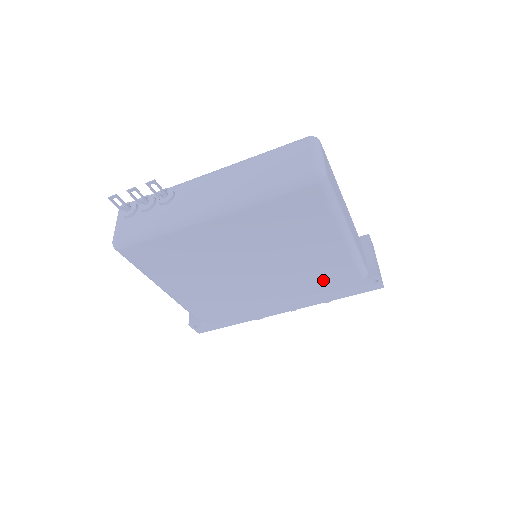
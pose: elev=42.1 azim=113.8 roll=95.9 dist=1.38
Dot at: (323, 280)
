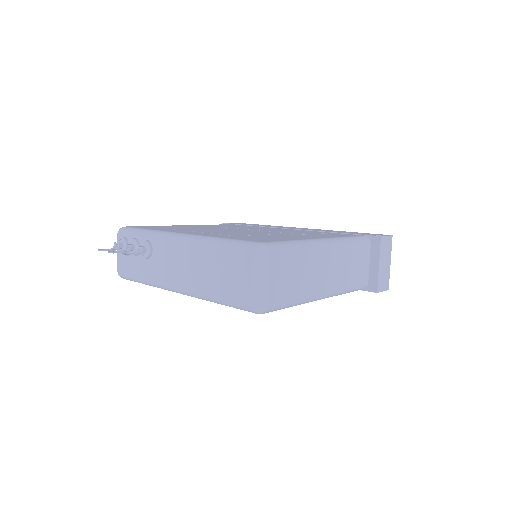
Dot at: occluded
